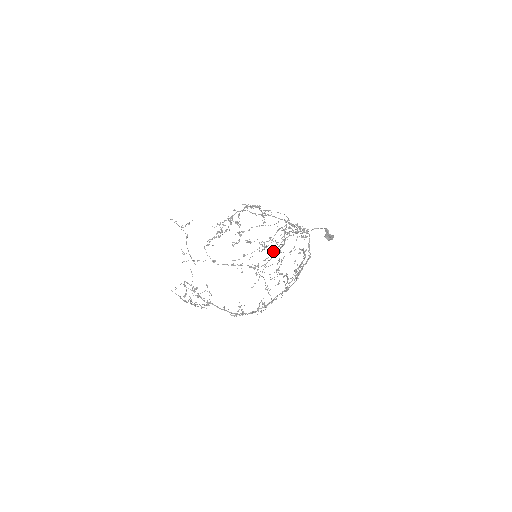
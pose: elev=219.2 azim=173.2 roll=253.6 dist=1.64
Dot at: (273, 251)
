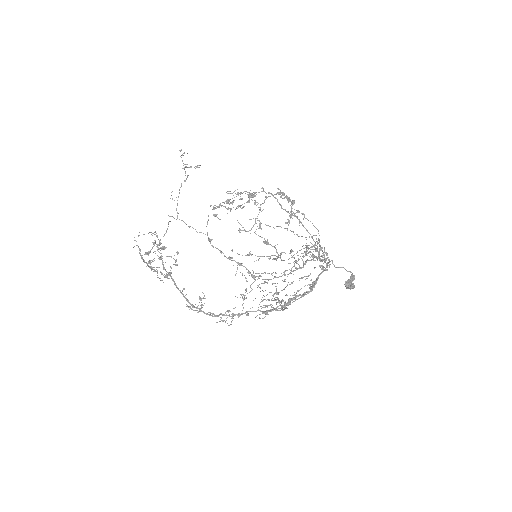
Dot at: (287, 270)
